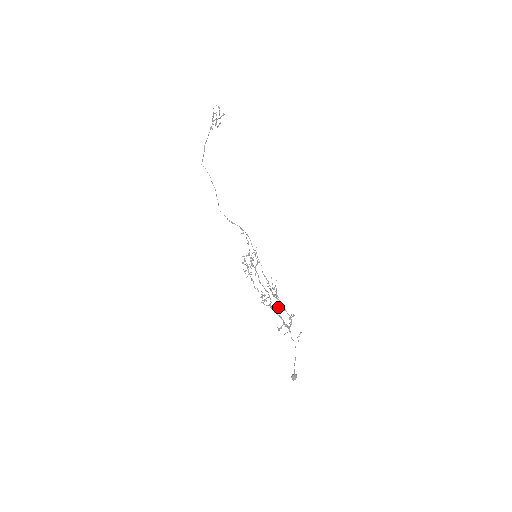
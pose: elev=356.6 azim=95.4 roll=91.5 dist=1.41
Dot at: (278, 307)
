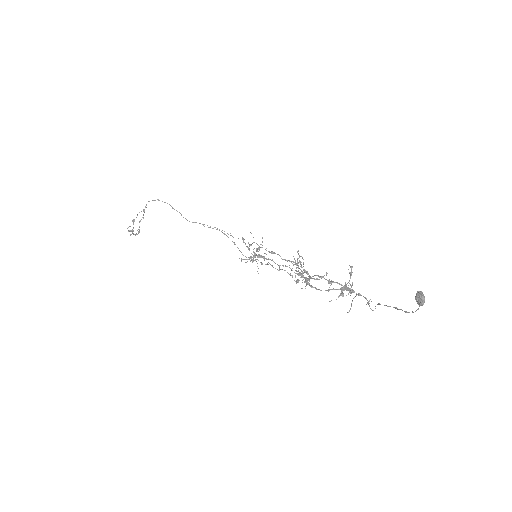
Dot at: occluded
